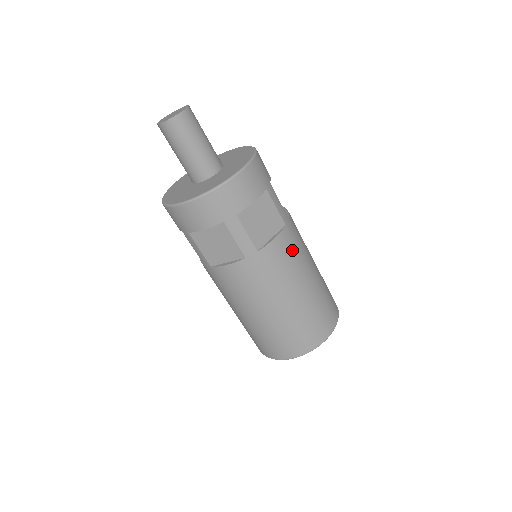
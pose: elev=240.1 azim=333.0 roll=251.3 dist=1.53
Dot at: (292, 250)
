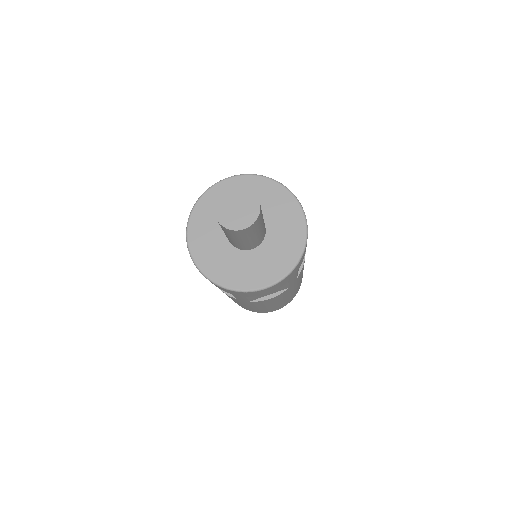
Dot at: occluded
